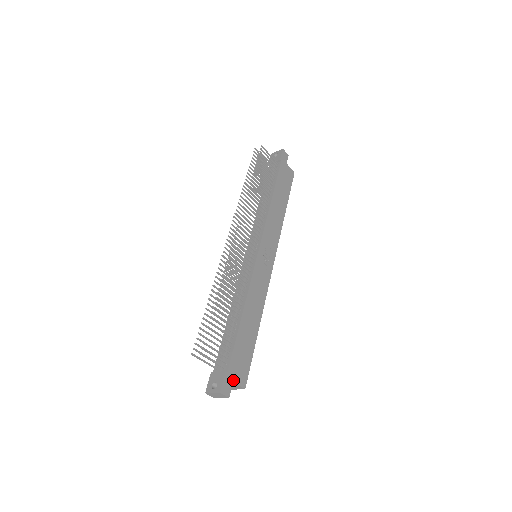
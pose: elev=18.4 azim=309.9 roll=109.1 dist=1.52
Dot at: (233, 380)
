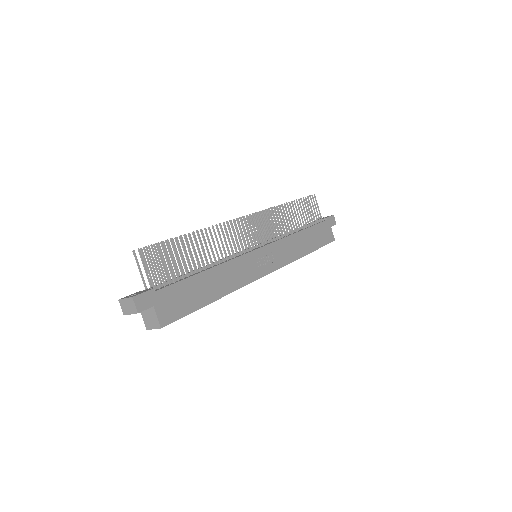
Dot at: (155, 305)
